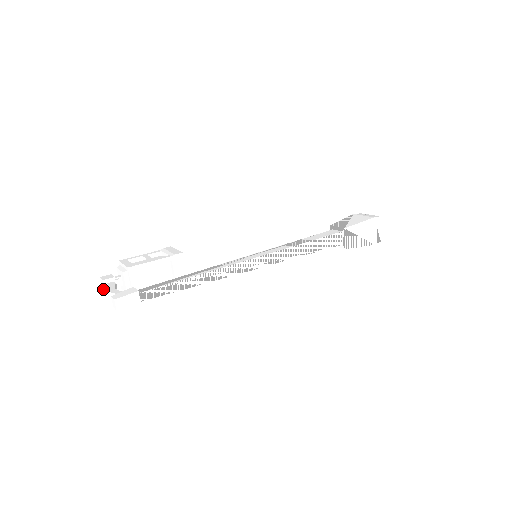
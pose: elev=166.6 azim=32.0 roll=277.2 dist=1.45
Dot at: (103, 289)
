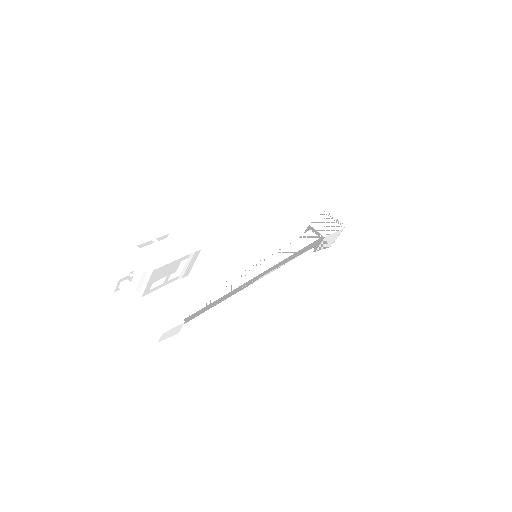
Dot at: (109, 284)
